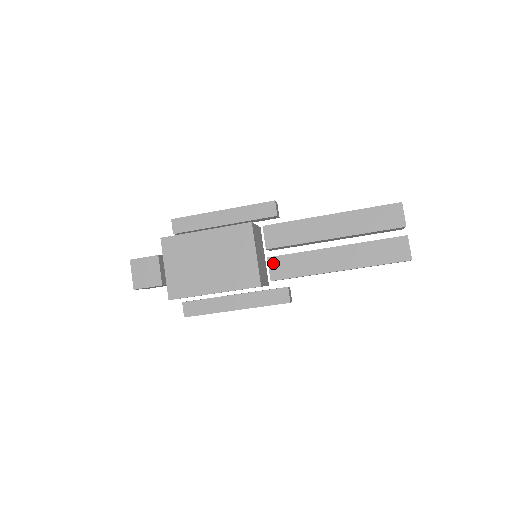
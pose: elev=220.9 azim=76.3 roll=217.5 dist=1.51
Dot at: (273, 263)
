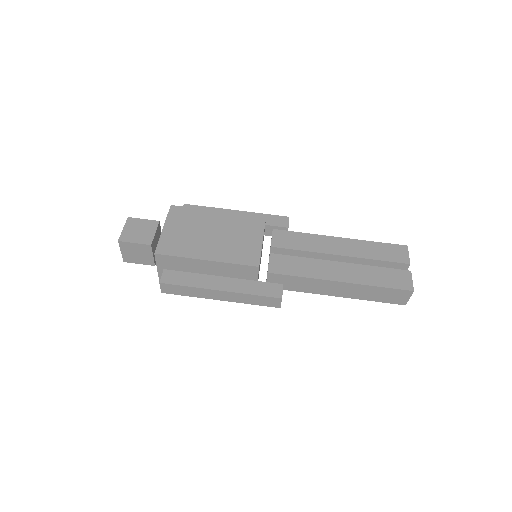
Dot at: (275, 259)
